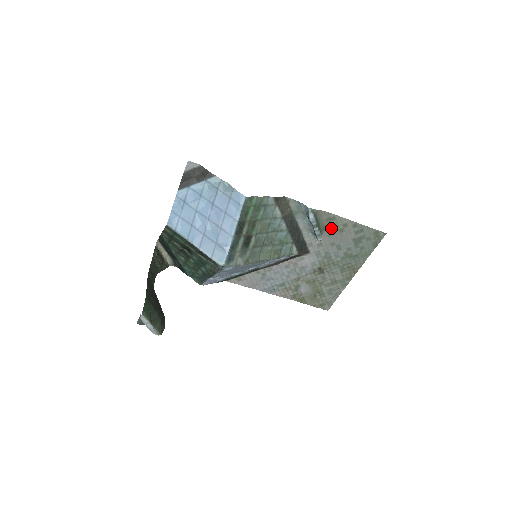
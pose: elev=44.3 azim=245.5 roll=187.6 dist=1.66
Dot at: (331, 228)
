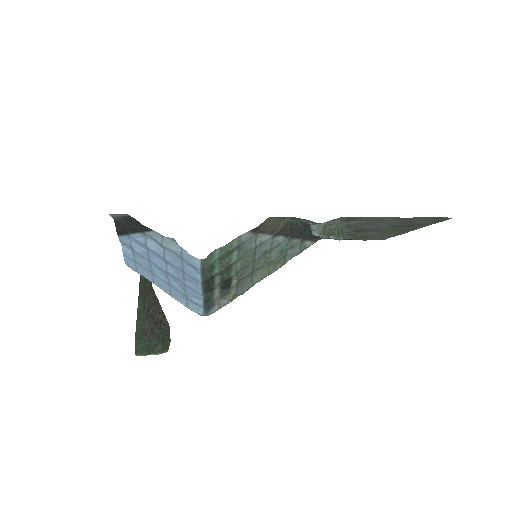
Dot at: (358, 220)
